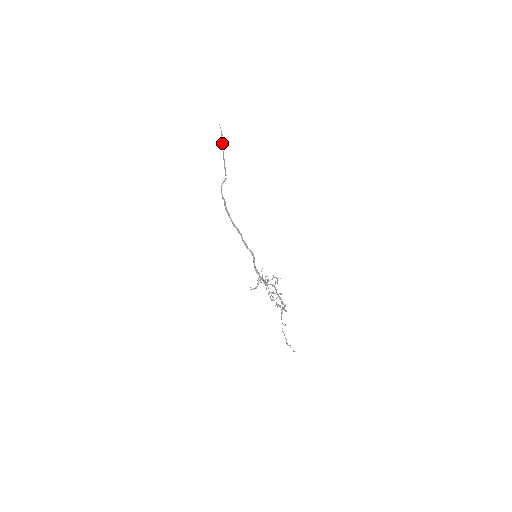
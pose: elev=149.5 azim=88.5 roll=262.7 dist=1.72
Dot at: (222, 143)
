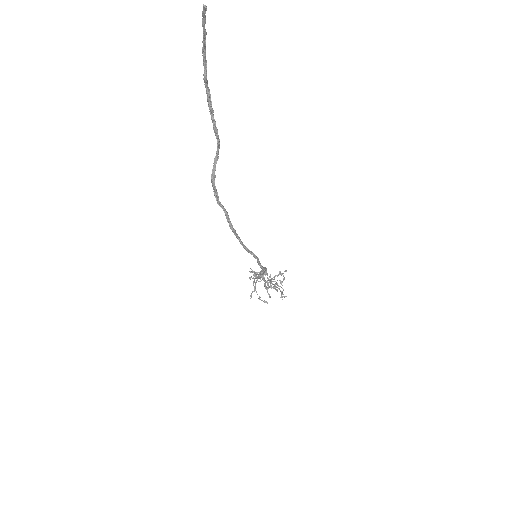
Dot at: (205, 63)
